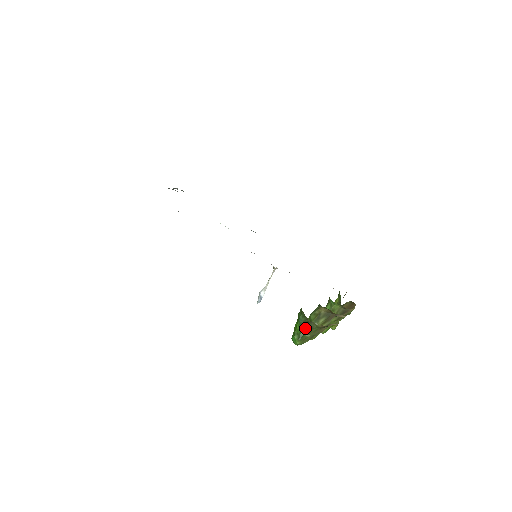
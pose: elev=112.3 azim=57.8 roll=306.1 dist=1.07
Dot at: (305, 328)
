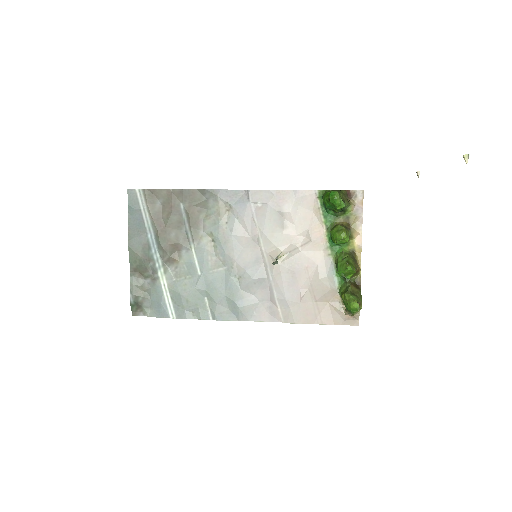
Dot at: occluded
